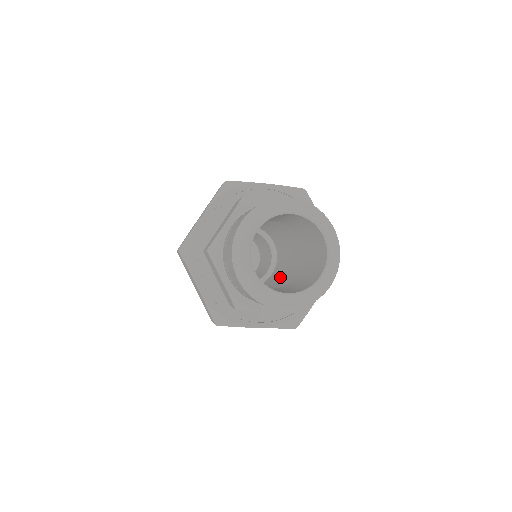
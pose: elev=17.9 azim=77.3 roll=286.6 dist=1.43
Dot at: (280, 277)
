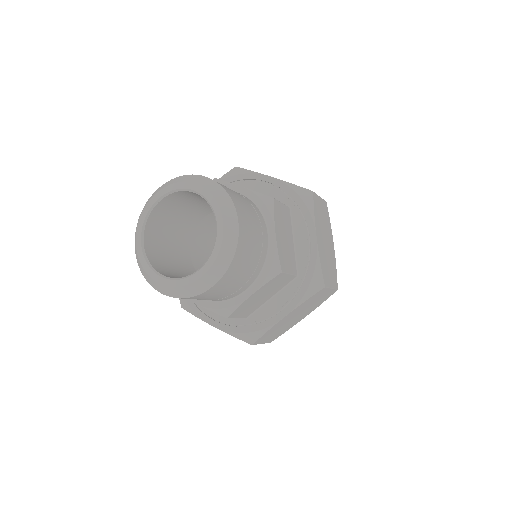
Dot at: occluded
